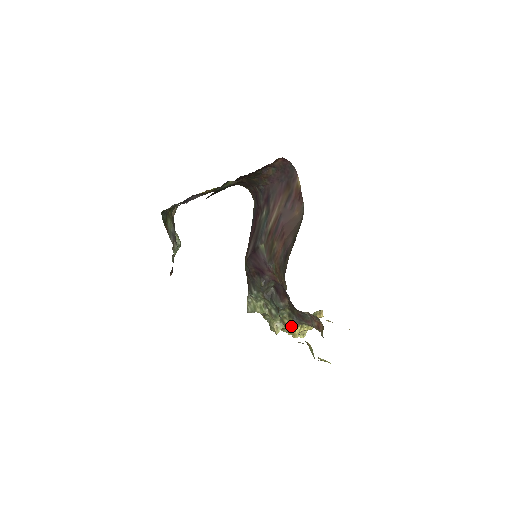
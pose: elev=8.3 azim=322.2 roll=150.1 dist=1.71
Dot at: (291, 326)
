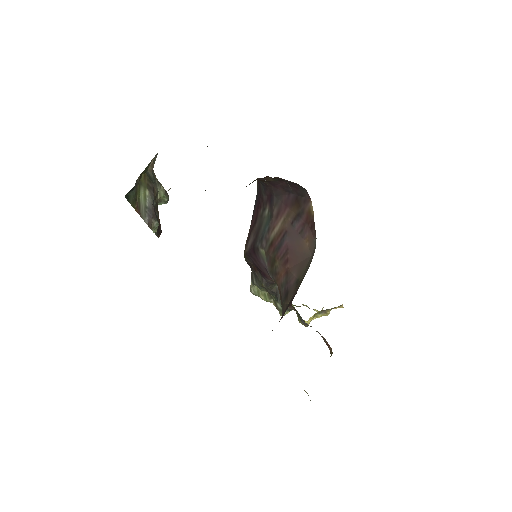
Dot at: occluded
